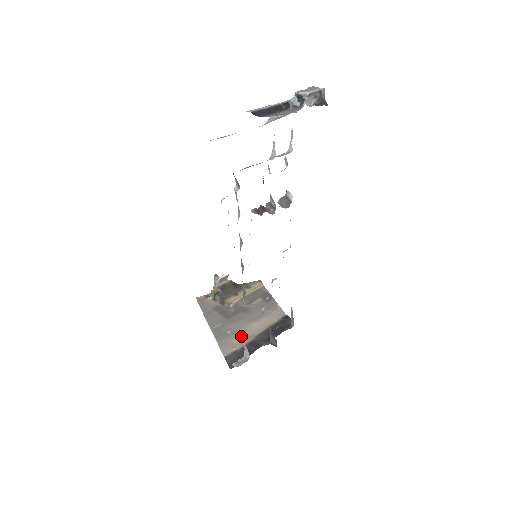
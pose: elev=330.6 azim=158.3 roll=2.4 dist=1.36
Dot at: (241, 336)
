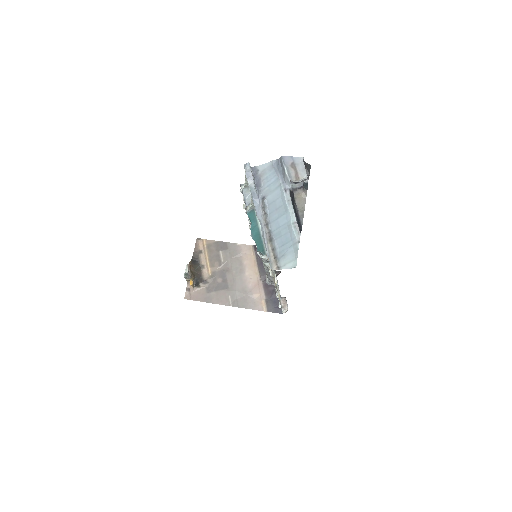
Dot at: (253, 289)
